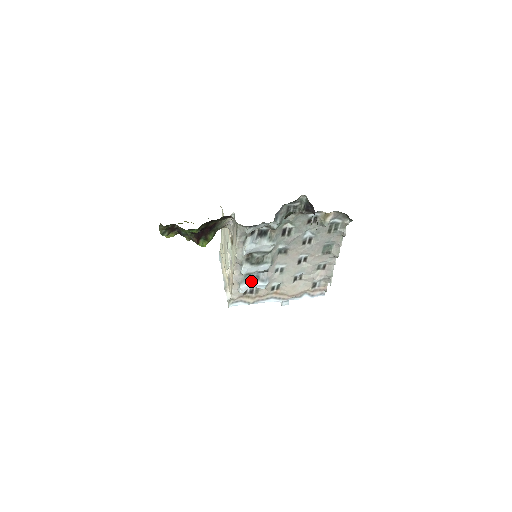
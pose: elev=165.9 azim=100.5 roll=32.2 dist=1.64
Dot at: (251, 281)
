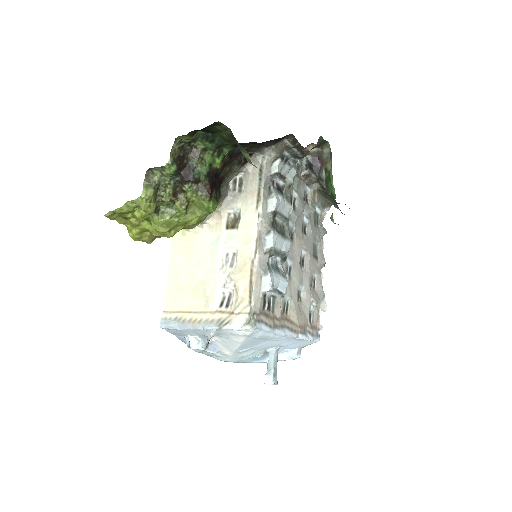
Dot at: (274, 272)
